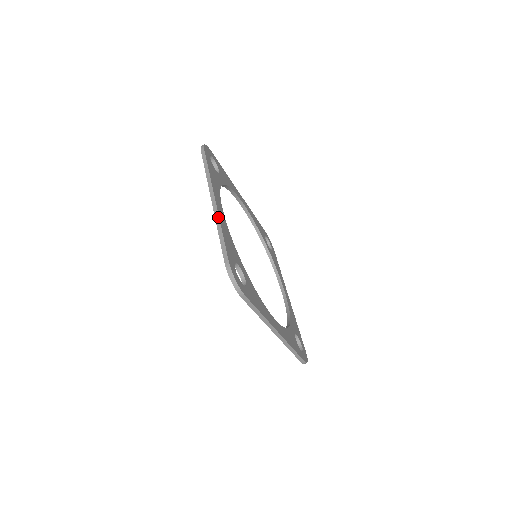
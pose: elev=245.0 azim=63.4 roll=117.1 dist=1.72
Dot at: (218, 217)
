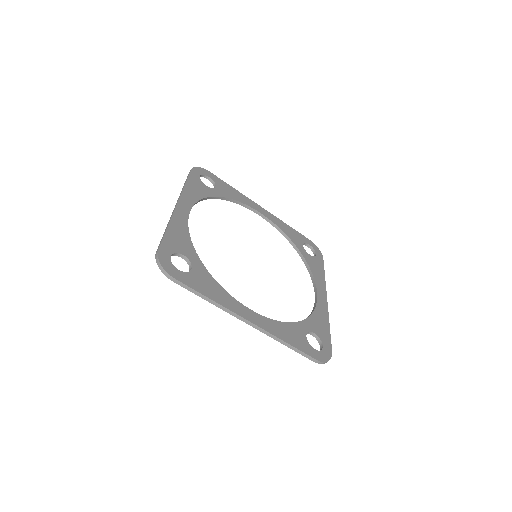
Dot at: (171, 218)
